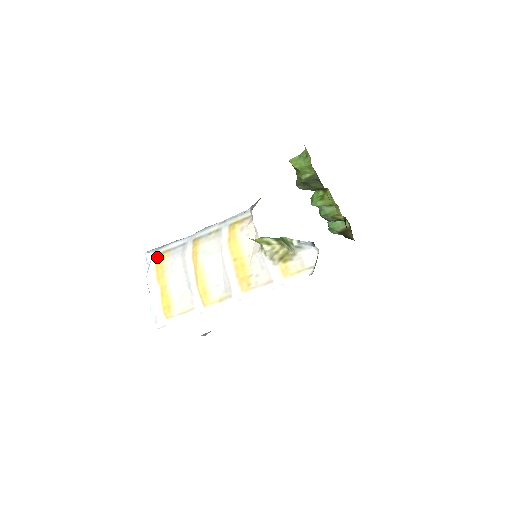
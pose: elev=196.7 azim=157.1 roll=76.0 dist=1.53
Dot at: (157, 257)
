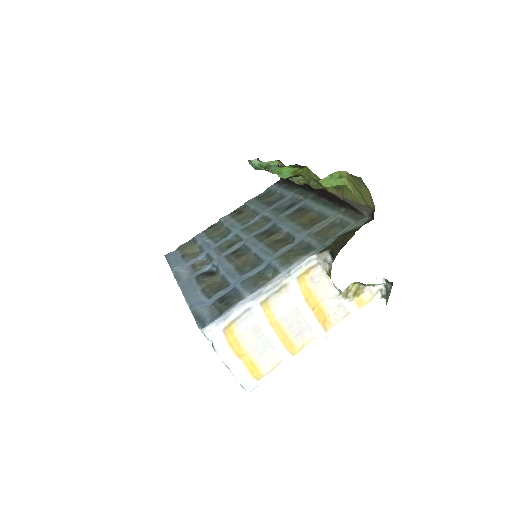
Dot at: (224, 334)
